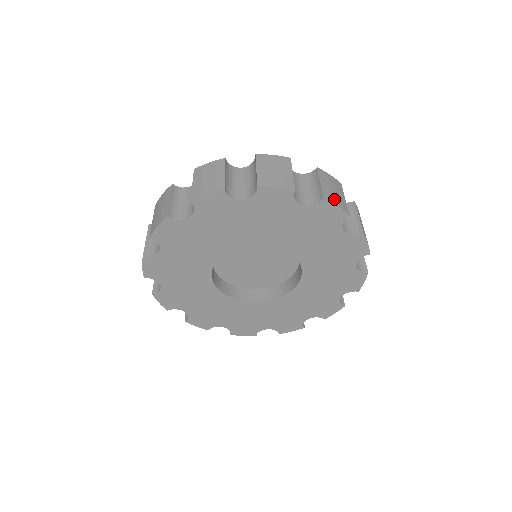
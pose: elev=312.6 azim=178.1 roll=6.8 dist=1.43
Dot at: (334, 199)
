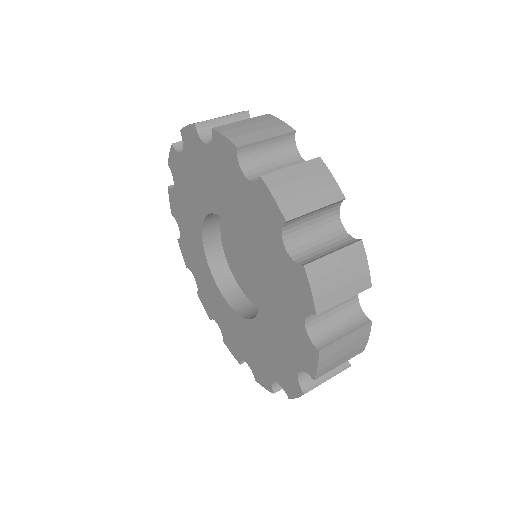
Dot at: (233, 131)
